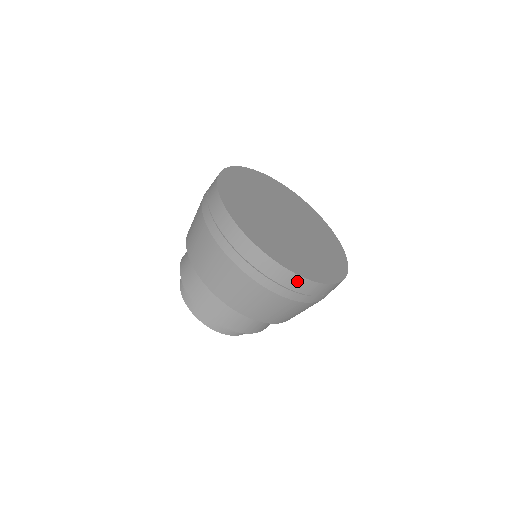
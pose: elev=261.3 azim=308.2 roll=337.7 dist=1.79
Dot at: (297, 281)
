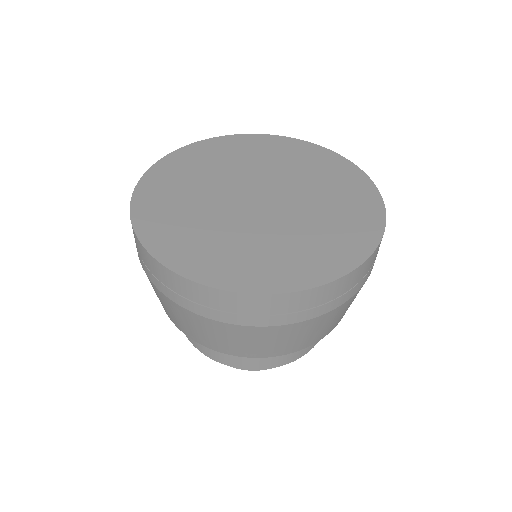
Dot at: (307, 297)
